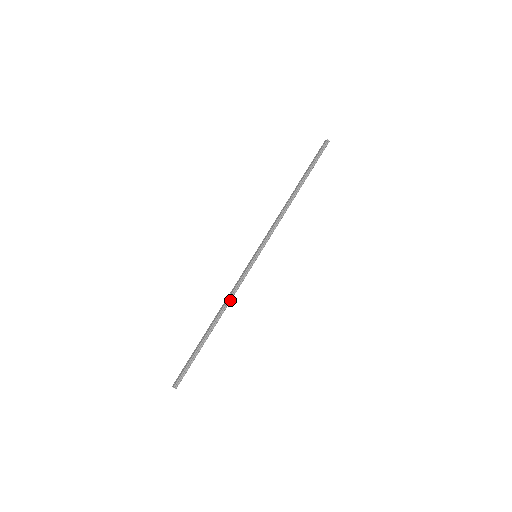
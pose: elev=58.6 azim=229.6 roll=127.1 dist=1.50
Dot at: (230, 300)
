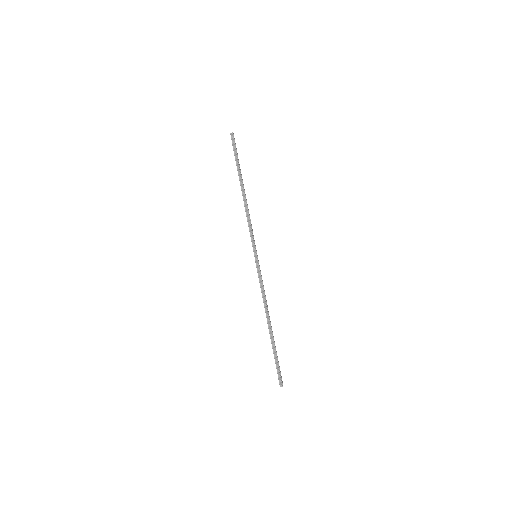
Dot at: (265, 300)
